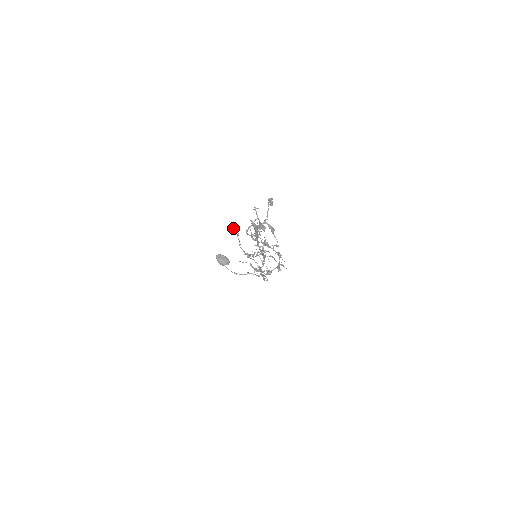
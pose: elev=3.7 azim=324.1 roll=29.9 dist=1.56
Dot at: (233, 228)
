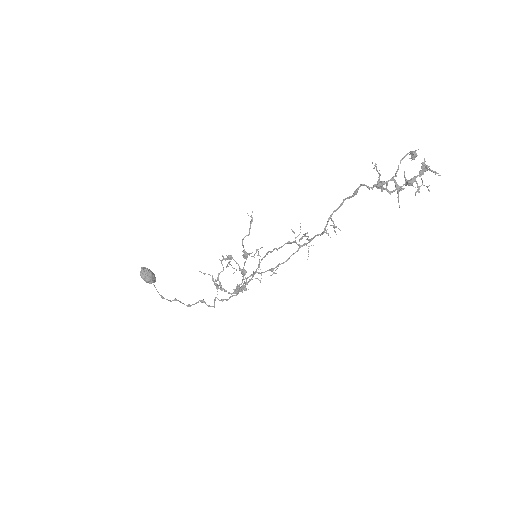
Dot at: occluded
